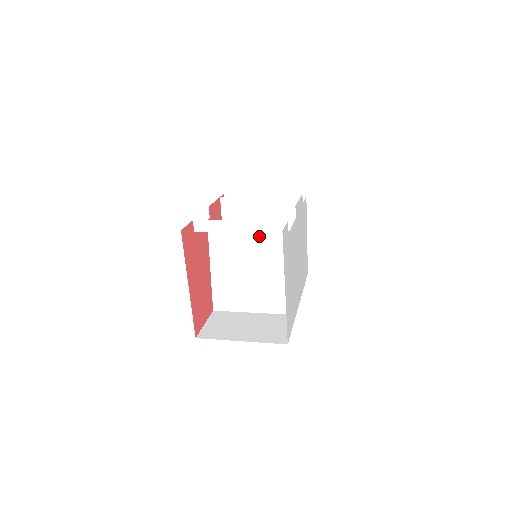
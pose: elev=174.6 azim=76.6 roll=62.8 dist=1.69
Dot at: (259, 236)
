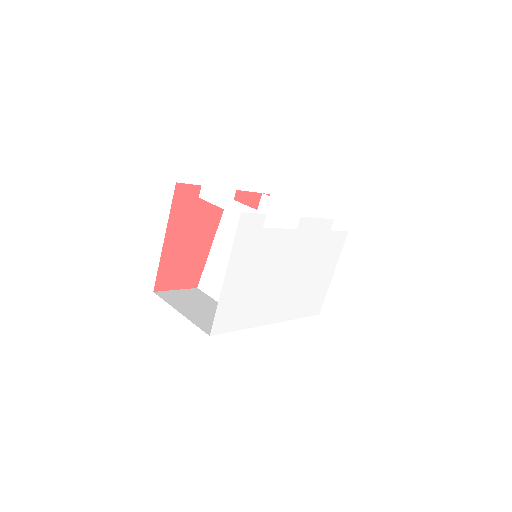
Dot at: occluded
